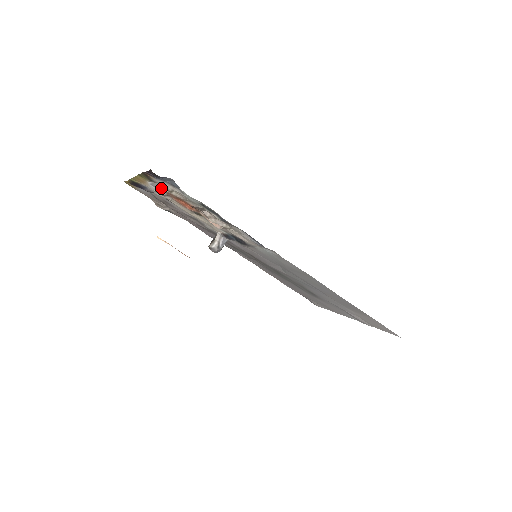
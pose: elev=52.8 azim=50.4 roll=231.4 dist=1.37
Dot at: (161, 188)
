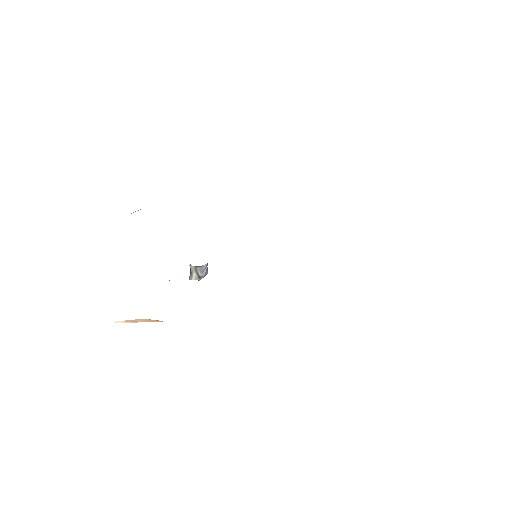
Dot at: occluded
